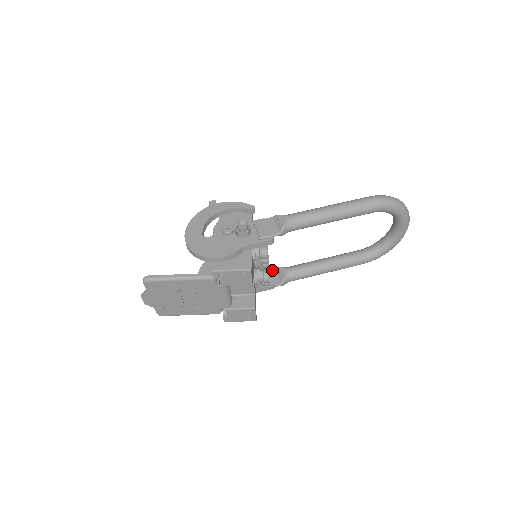
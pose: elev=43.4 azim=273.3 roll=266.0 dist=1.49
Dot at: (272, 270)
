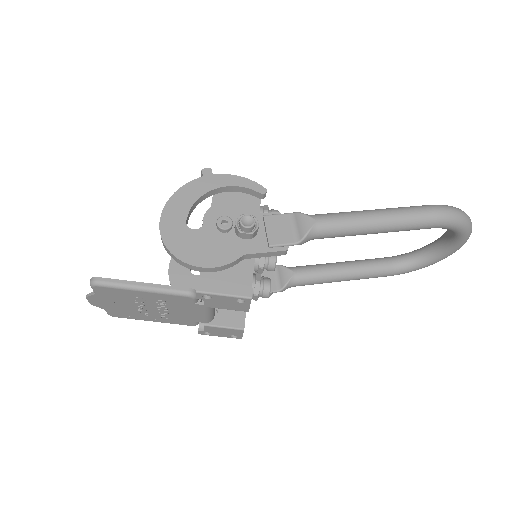
Dot at: occluded
